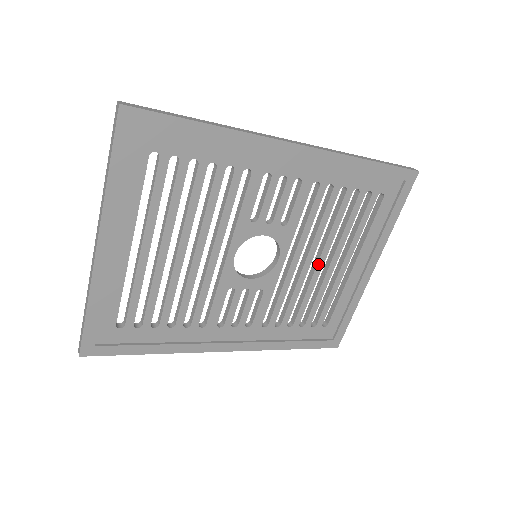
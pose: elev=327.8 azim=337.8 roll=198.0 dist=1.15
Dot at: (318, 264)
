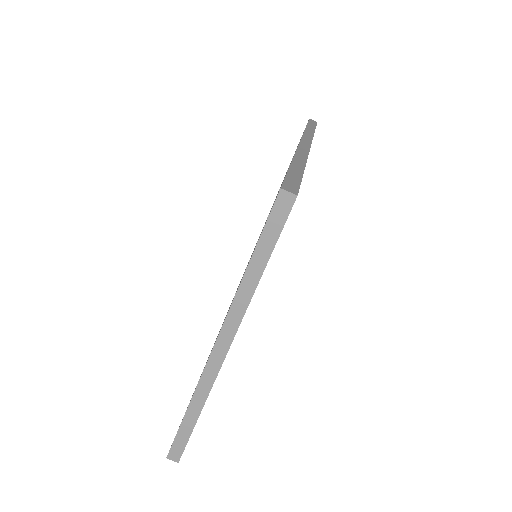
Dot at: occluded
